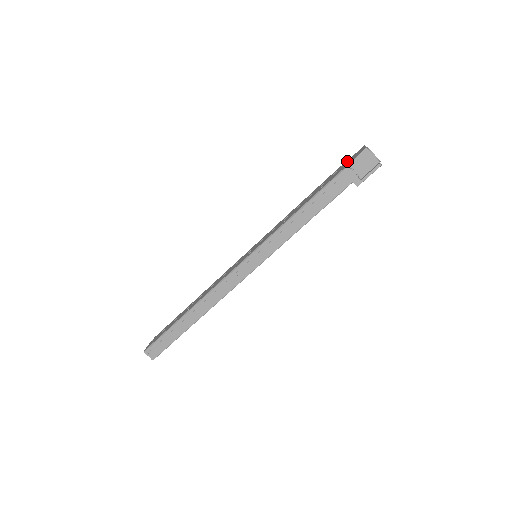
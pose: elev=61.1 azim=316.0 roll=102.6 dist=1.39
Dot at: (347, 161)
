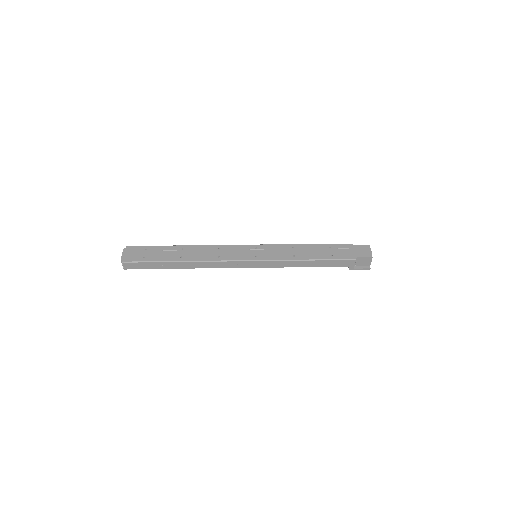
Dot at: (354, 247)
